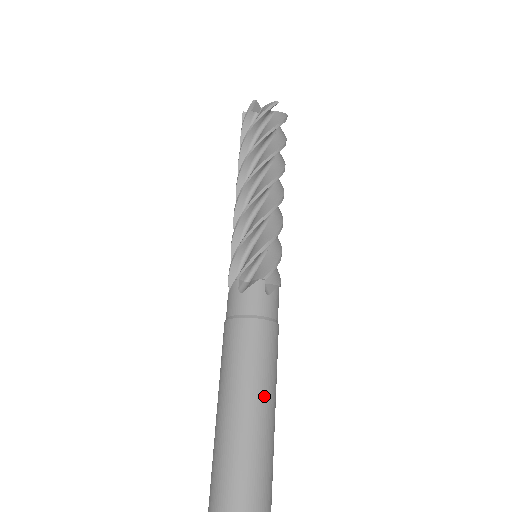
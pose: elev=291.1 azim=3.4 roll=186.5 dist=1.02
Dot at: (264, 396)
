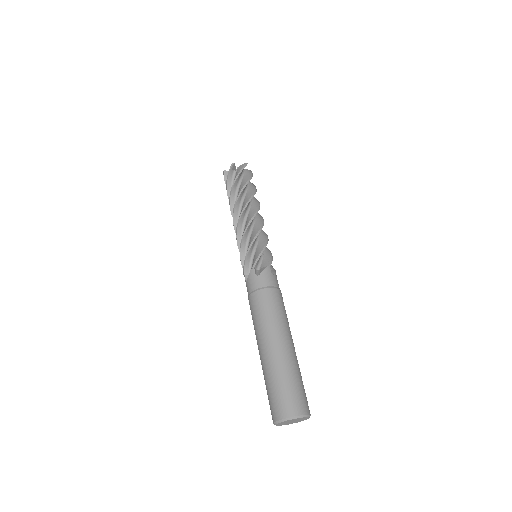
Dot at: (271, 331)
